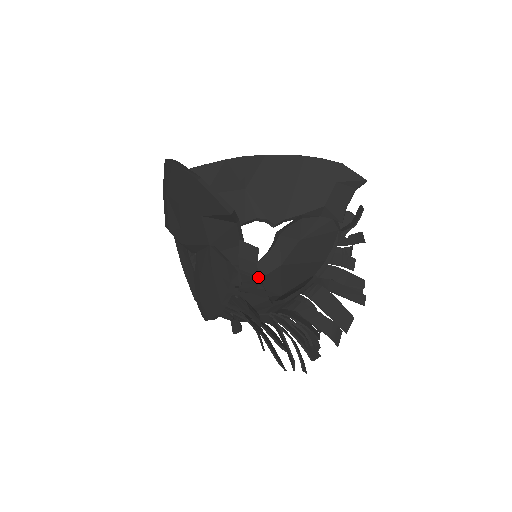
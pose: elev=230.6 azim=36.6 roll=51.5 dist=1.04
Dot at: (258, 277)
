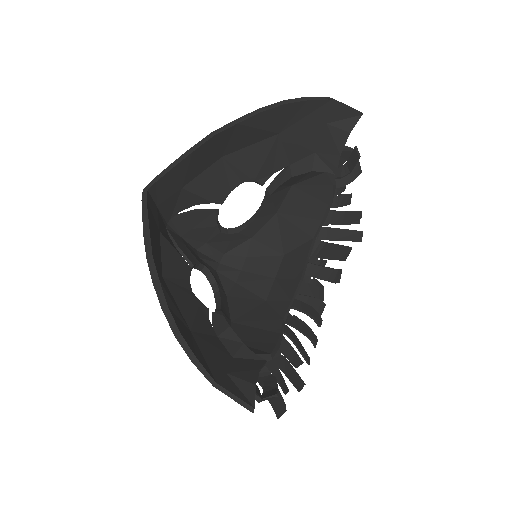
Dot at: (273, 355)
